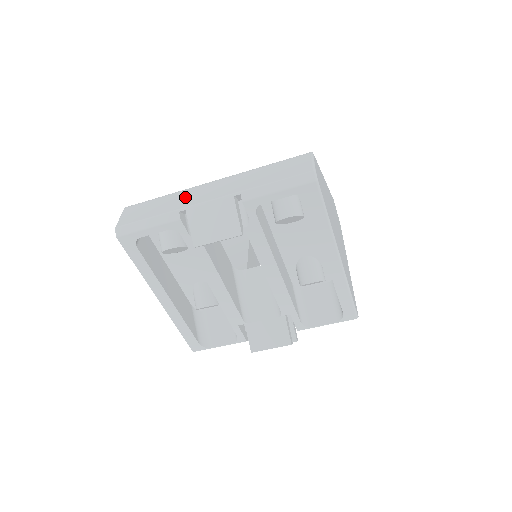
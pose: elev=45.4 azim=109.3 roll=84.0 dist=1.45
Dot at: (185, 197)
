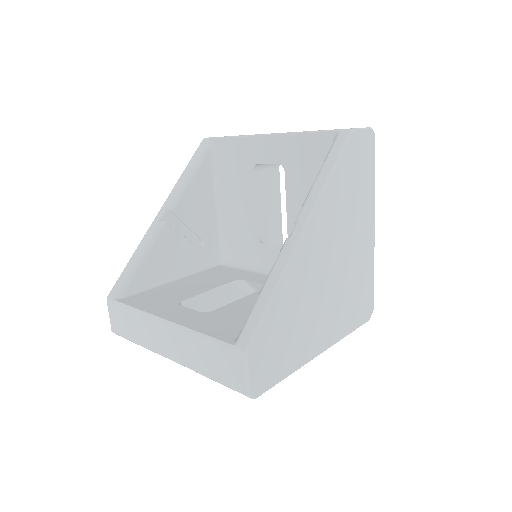
Dot at: (148, 332)
